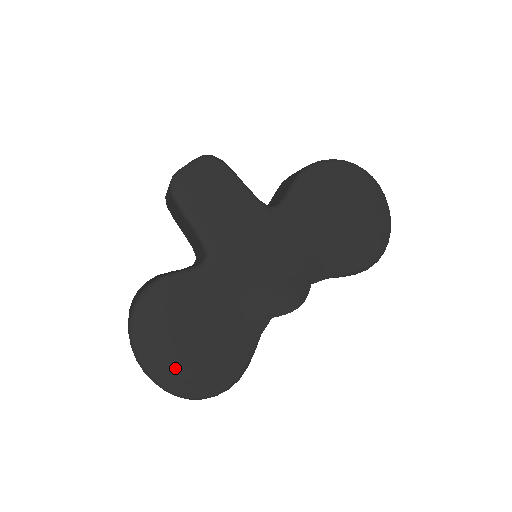
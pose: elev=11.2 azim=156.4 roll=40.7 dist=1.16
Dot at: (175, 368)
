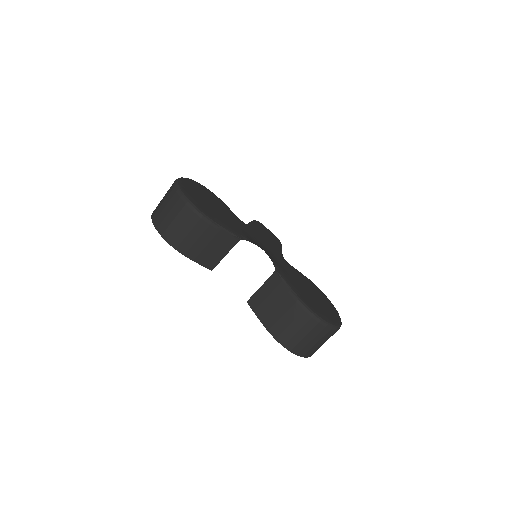
Dot at: (191, 188)
